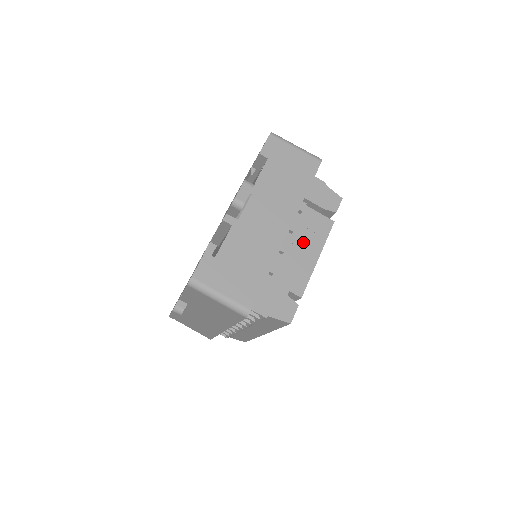
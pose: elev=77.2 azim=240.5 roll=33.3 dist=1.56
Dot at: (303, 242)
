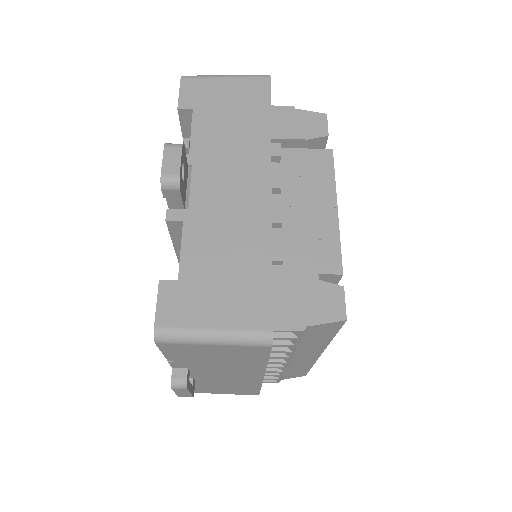
Dot at: (303, 197)
